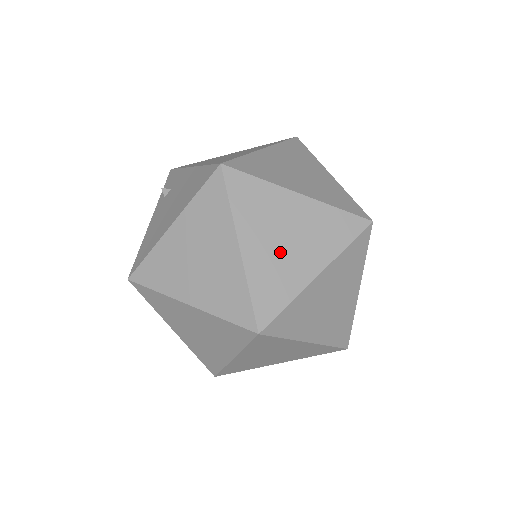
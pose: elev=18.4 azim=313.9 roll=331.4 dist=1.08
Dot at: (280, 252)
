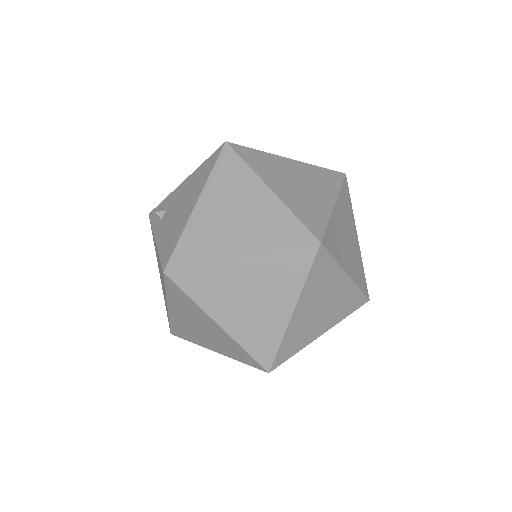
Dot at: (300, 191)
